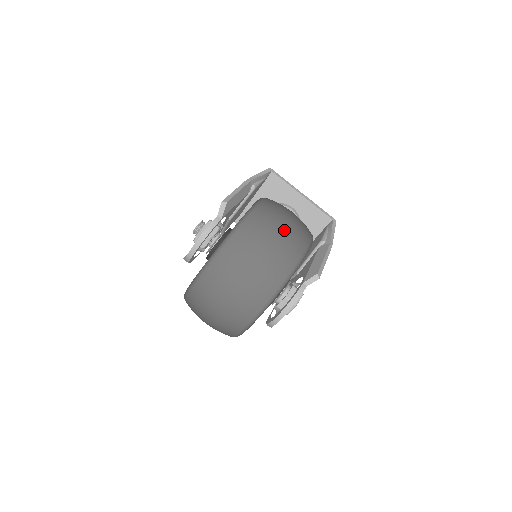
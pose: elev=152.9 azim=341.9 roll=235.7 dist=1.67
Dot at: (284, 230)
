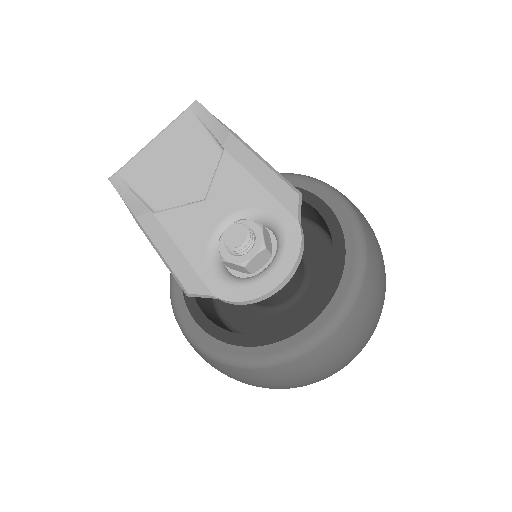
Dot at: occluded
